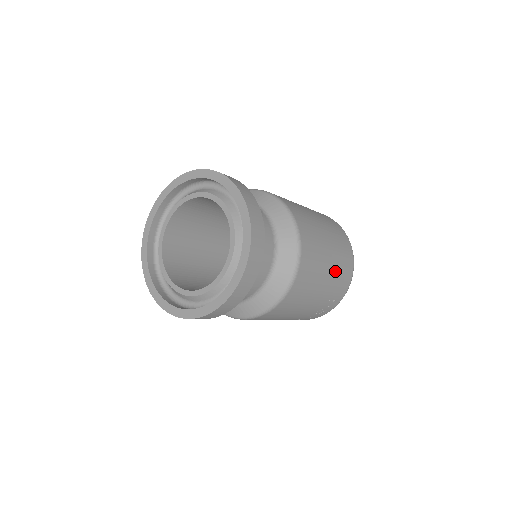
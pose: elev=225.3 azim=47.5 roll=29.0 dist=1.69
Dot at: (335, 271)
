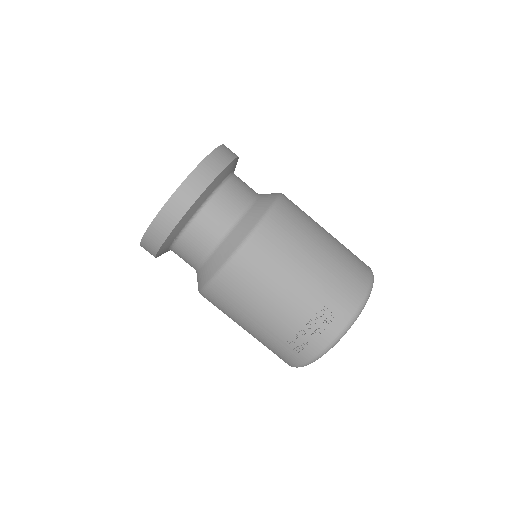
Dot at: (330, 266)
